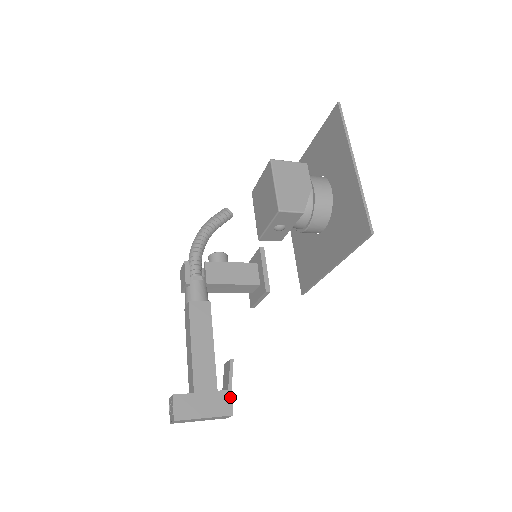
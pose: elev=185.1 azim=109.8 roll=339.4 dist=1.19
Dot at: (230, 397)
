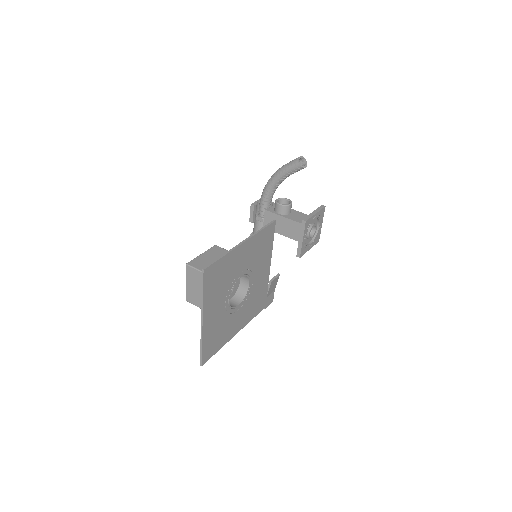
Dot at: occluded
